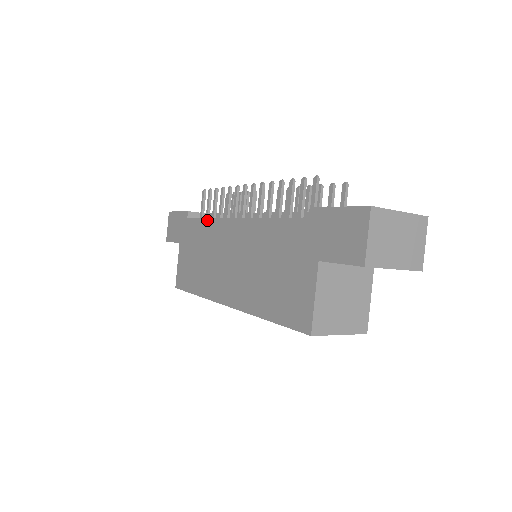
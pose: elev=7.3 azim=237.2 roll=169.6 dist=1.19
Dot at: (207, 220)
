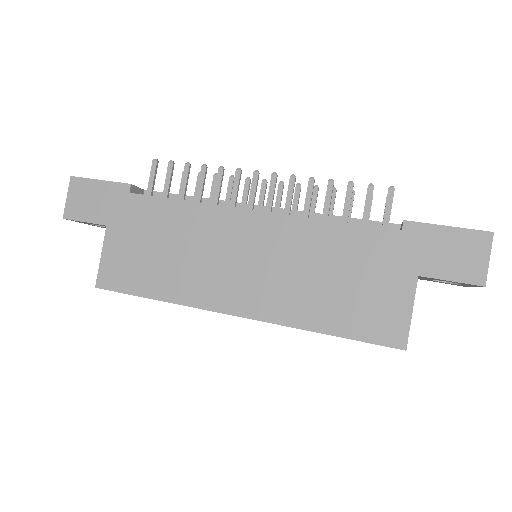
Dot at: (187, 204)
